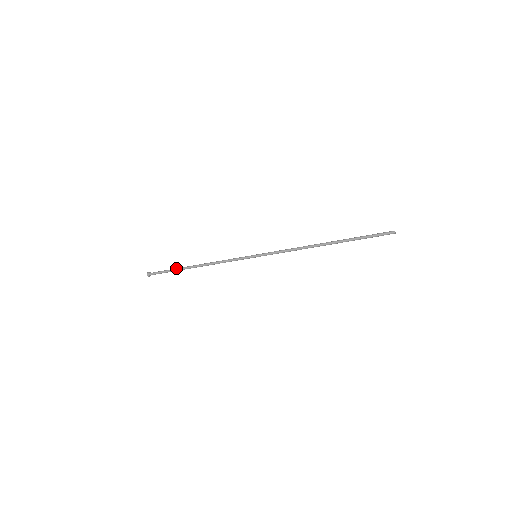
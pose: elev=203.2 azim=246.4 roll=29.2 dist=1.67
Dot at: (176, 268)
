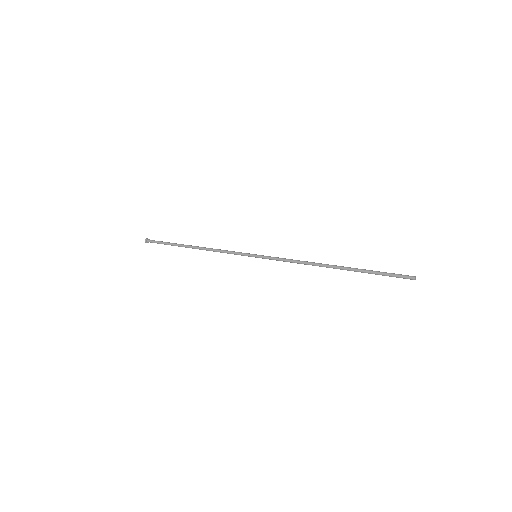
Dot at: (174, 243)
